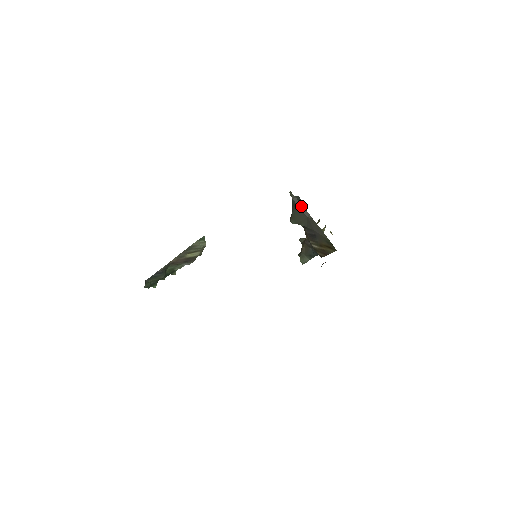
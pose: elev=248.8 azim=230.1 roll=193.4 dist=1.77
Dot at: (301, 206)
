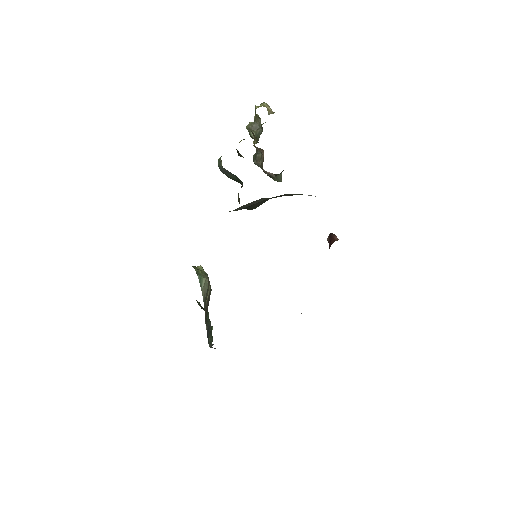
Dot at: (250, 204)
